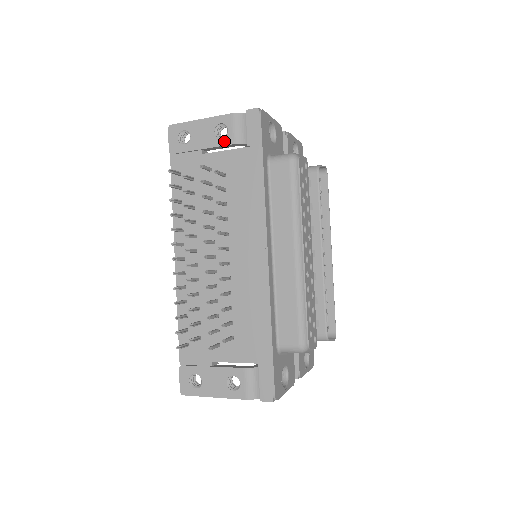
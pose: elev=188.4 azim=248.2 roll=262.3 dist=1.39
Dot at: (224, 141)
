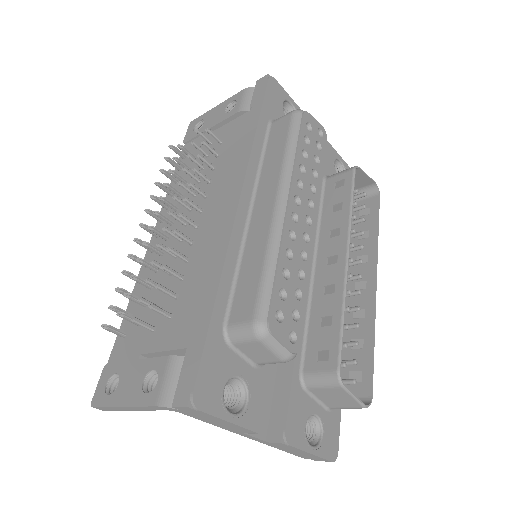
Dot at: (230, 113)
